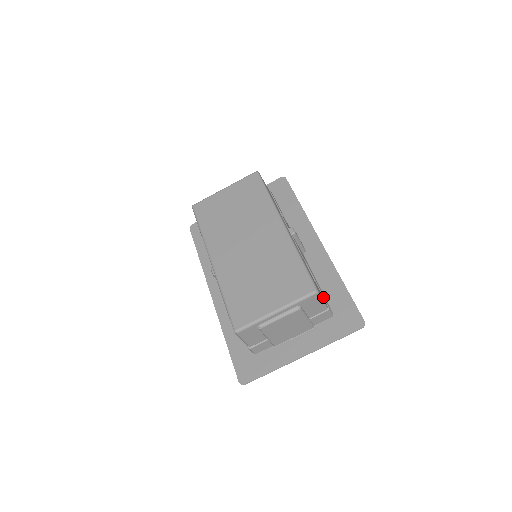
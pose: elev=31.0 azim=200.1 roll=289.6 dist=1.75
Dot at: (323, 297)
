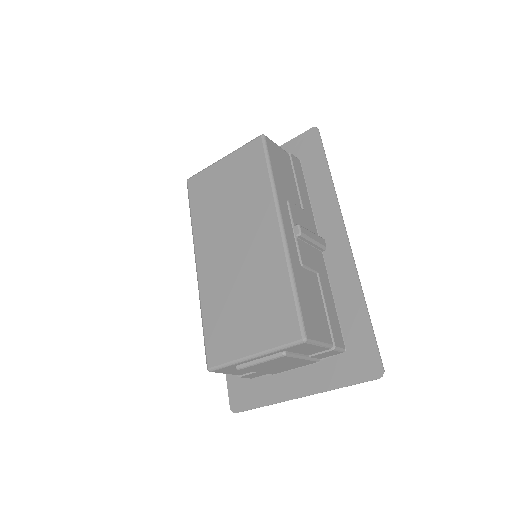
Dot at: (330, 329)
